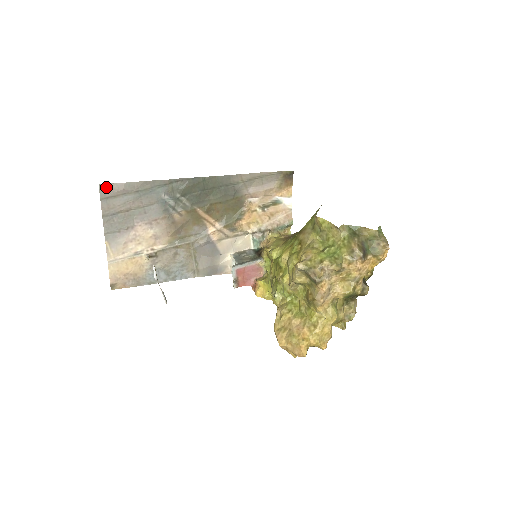
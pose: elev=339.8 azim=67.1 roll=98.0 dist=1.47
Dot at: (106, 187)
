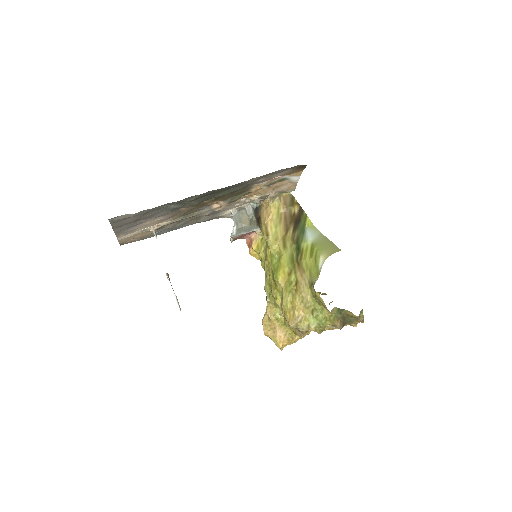
Dot at: (116, 218)
